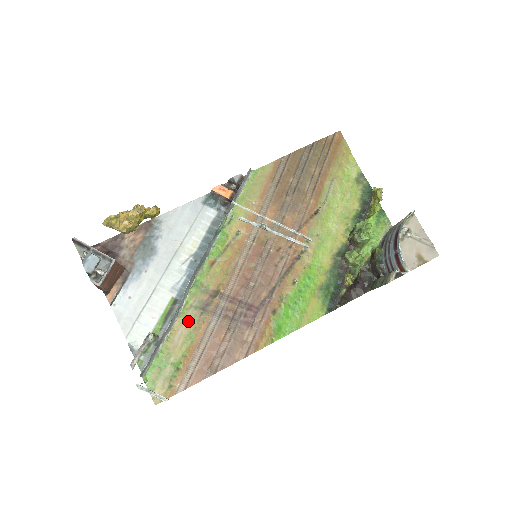
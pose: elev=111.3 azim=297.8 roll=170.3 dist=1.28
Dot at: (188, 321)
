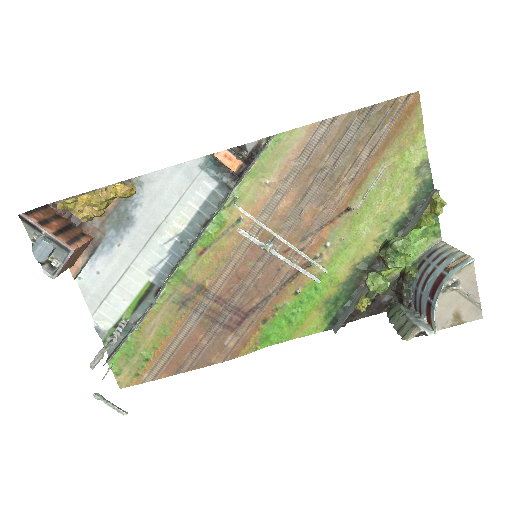
Dot at: (163, 313)
